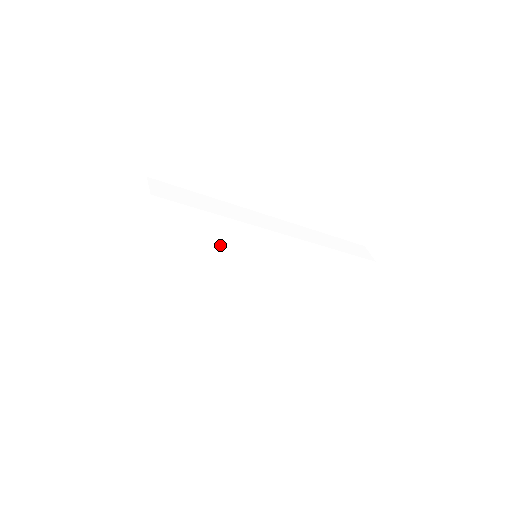
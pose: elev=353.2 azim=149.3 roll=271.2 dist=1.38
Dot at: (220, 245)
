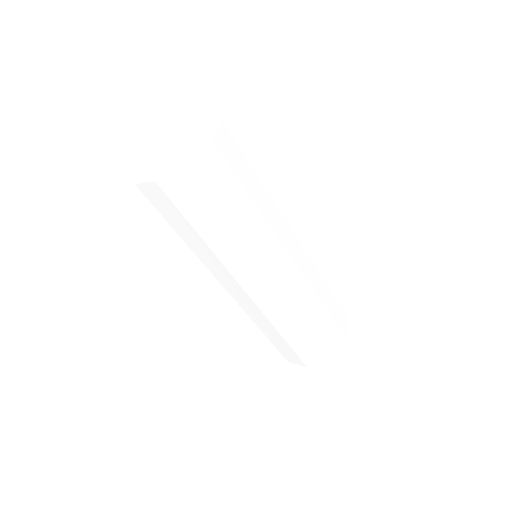
Dot at: (234, 229)
